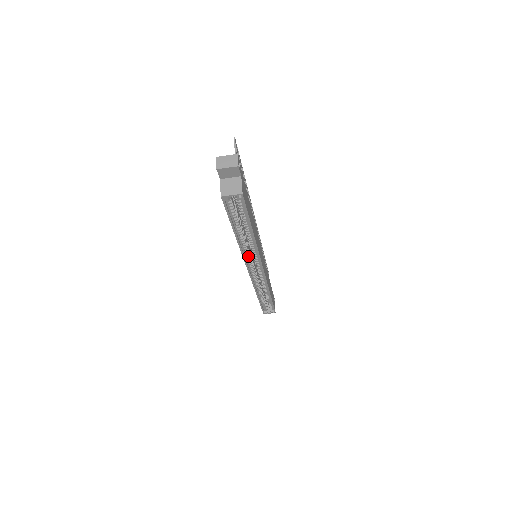
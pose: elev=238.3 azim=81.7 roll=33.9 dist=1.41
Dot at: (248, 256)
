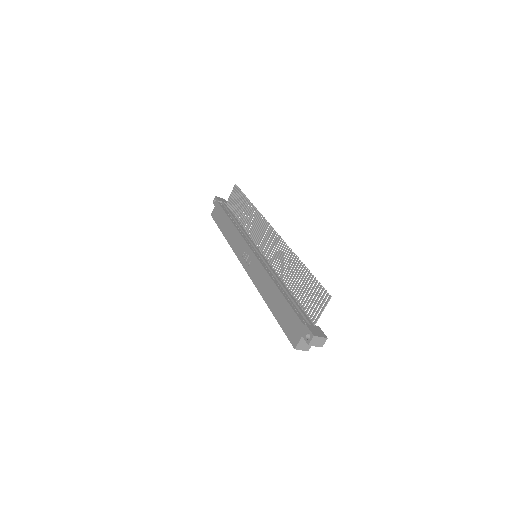
Dot at: occluded
